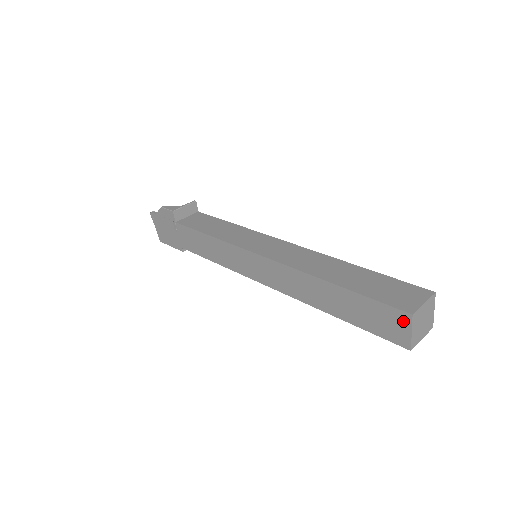
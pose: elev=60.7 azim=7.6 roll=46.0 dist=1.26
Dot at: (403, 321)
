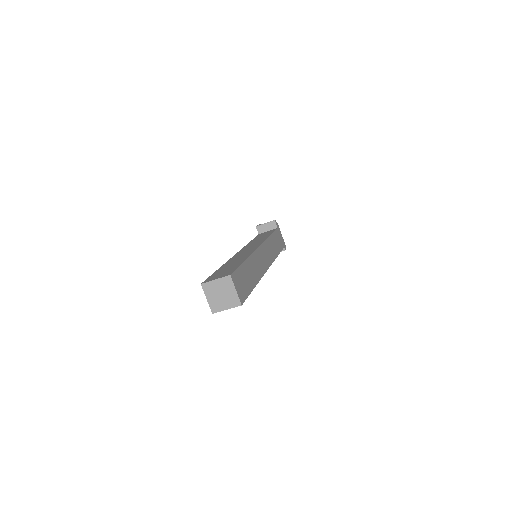
Dot at: occluded
